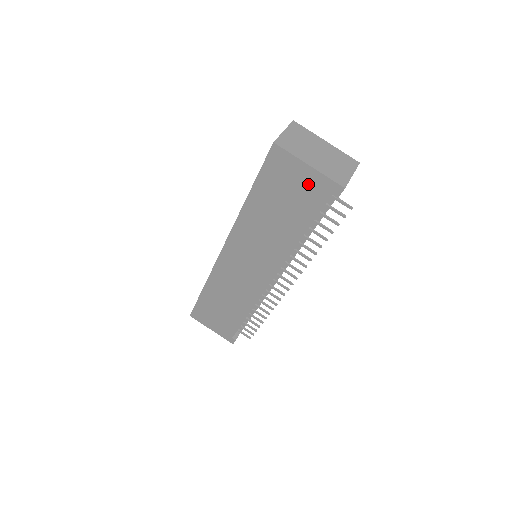
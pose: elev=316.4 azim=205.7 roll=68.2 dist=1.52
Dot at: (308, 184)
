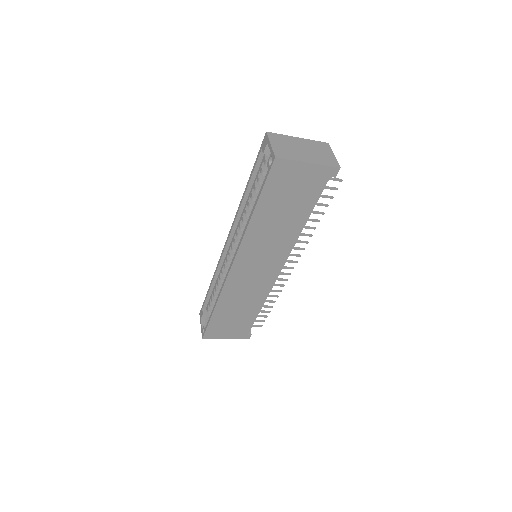
Dot at: (309, 178)
